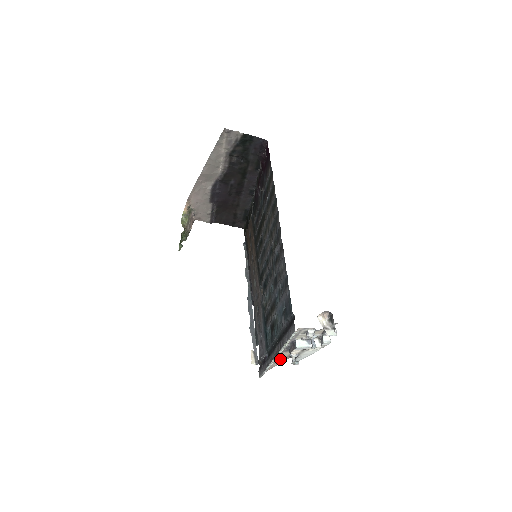
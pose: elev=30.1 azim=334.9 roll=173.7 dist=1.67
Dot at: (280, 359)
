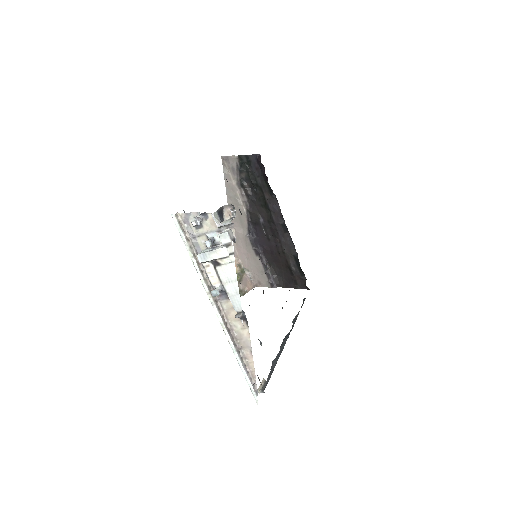
Dot at: (240, 331)
